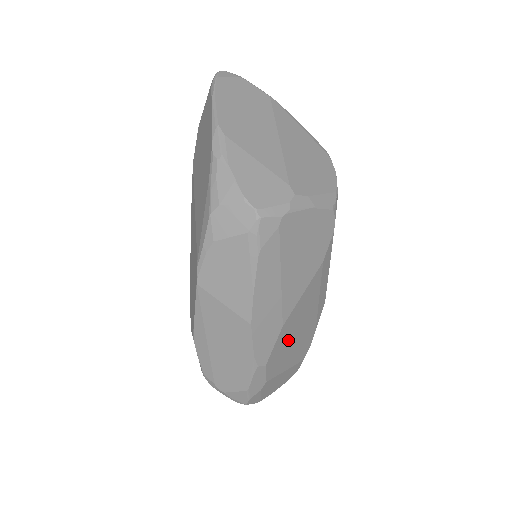
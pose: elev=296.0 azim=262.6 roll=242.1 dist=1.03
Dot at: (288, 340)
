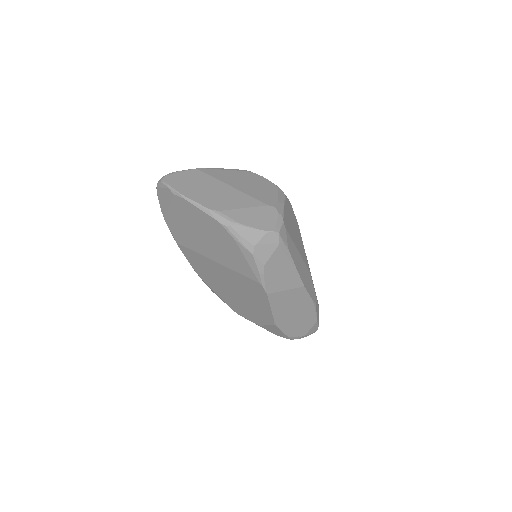
Dot at: occluded
